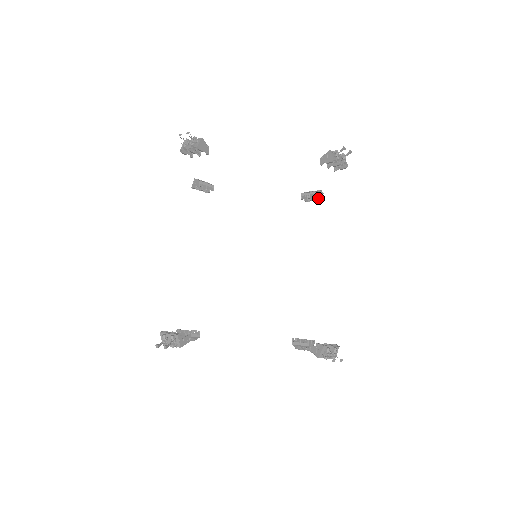
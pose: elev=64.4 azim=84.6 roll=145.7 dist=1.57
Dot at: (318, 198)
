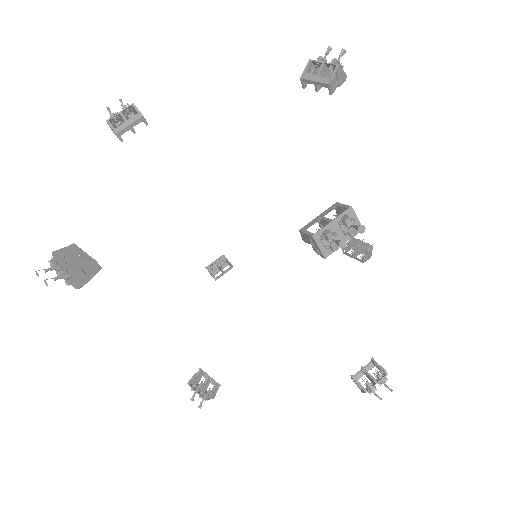
Dot at: occluded
